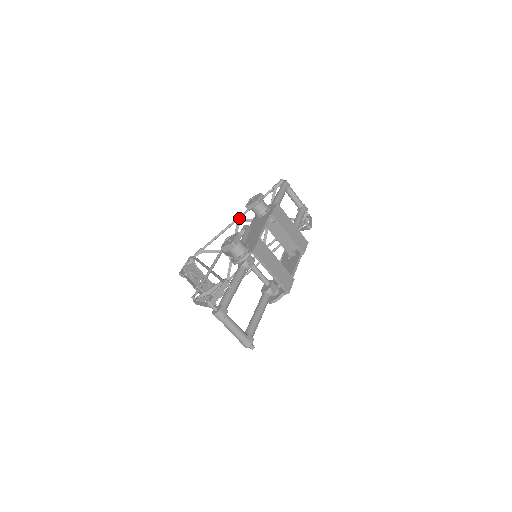
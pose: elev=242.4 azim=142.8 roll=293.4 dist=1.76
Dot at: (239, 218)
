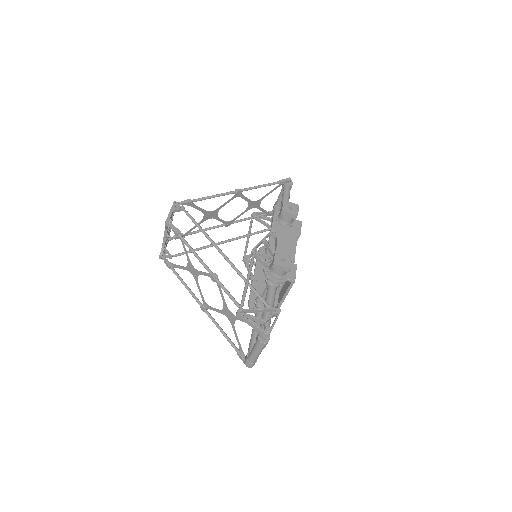
Dot at: (241, 192)
